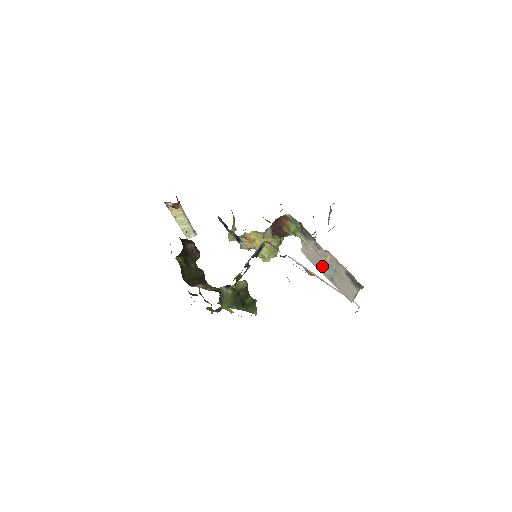
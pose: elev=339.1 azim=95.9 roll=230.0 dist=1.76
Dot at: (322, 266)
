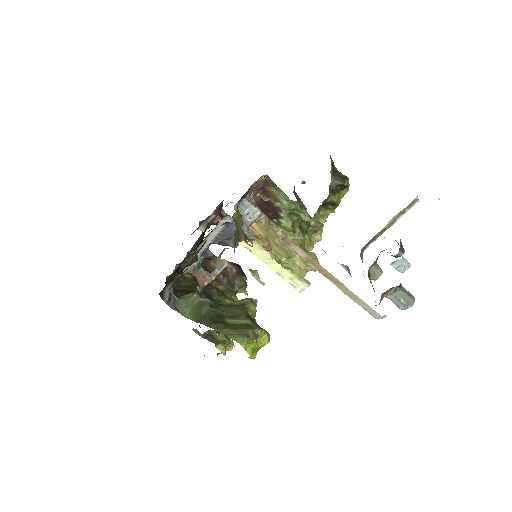
Dot at: occluded
